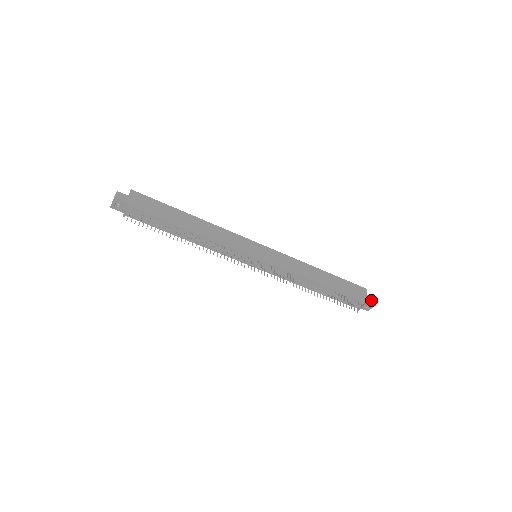
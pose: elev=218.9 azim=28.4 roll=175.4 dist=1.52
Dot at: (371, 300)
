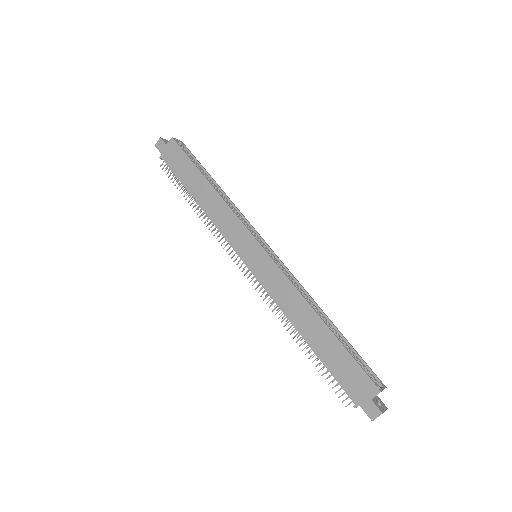
Dot at: (371, 410)
